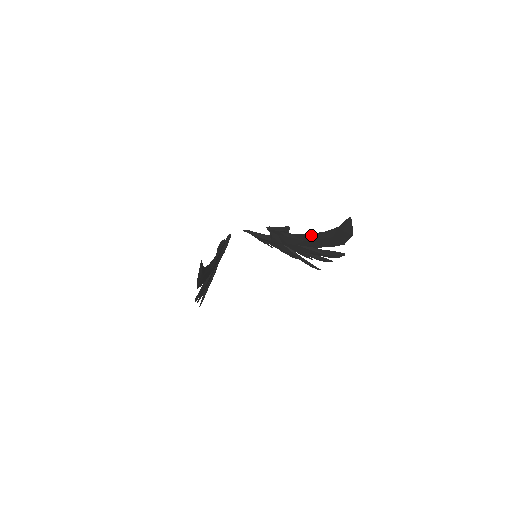
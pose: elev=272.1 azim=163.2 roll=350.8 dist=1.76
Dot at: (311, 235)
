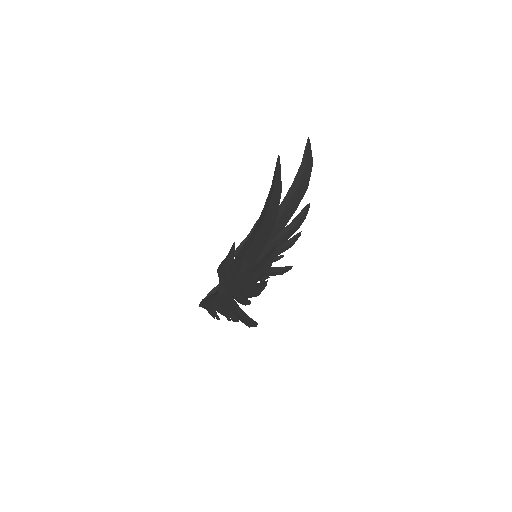
Dot at: (280, 208)
